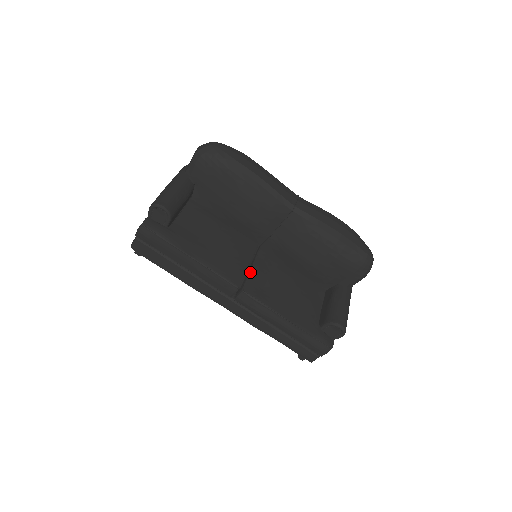
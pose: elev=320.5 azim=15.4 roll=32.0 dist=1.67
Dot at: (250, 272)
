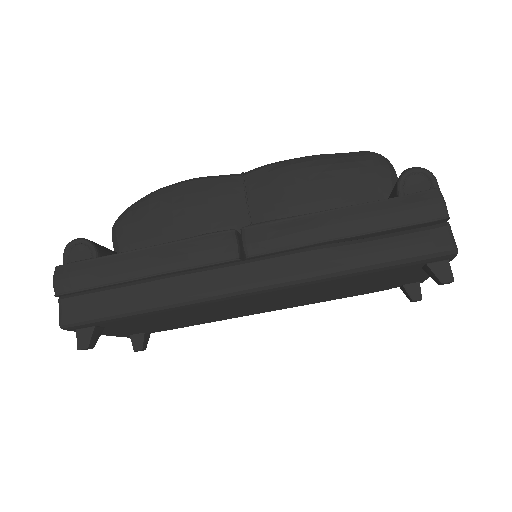
Dot at: occluded
